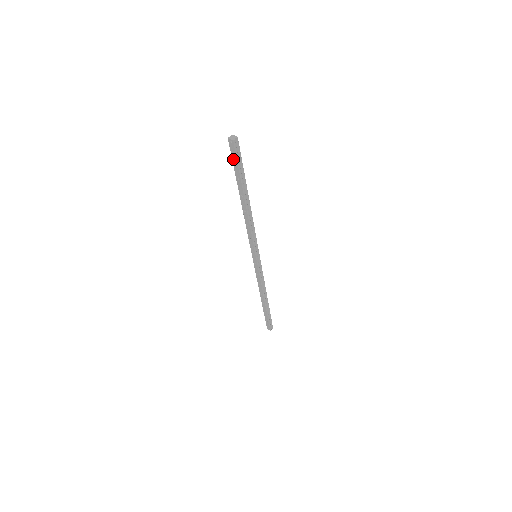
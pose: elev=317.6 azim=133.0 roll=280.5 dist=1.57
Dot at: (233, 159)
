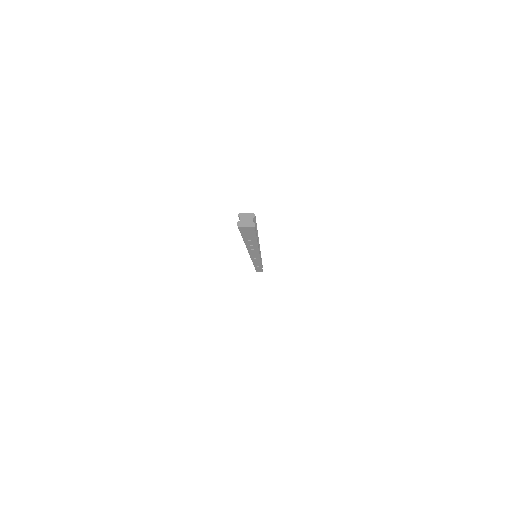
Dot at: (244, 234)
